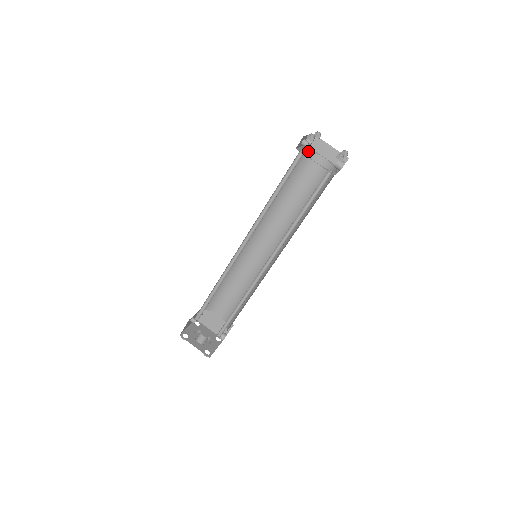
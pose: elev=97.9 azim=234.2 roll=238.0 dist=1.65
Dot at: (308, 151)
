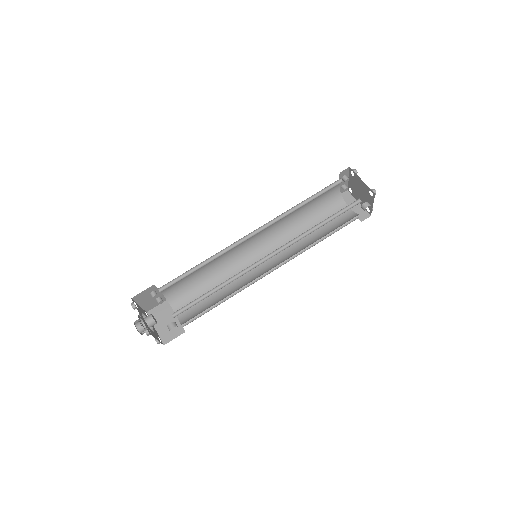
Dot at: (340, 196)
